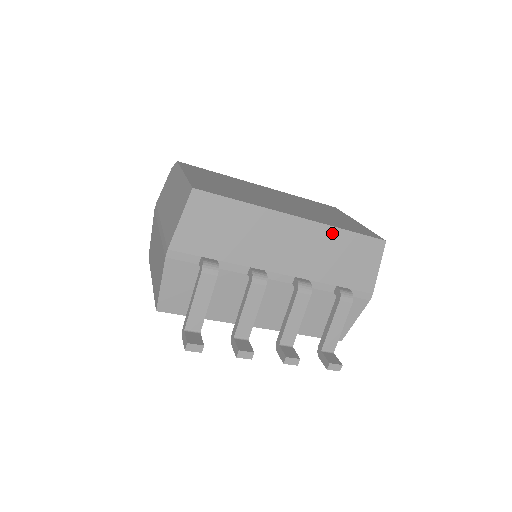
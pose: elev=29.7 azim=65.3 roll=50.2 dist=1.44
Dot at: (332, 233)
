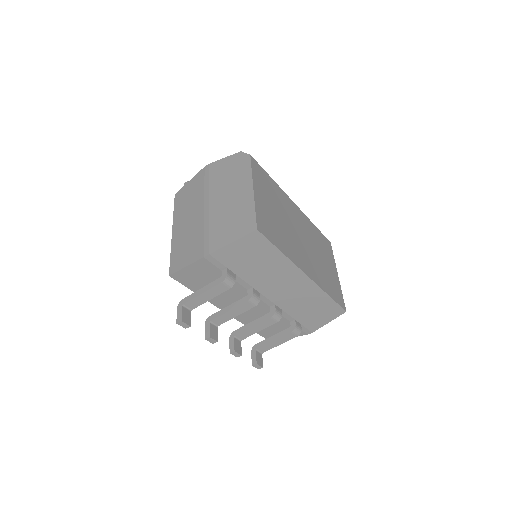
Dot at: (319, 293)
